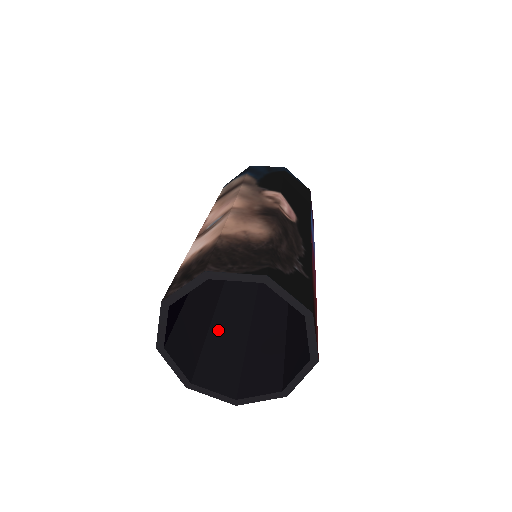
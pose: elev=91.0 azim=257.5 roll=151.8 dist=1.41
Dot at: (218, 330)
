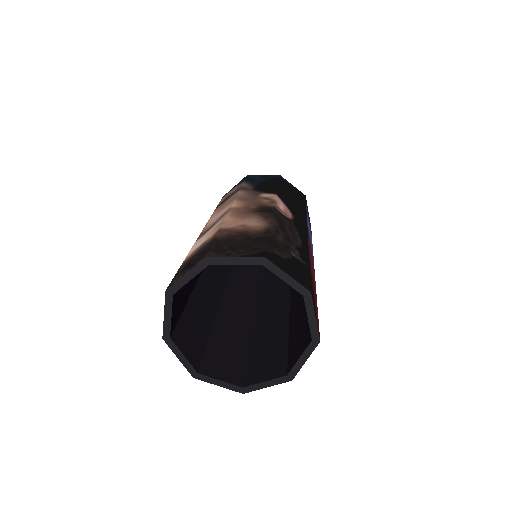
Dot at: (223, 327)
